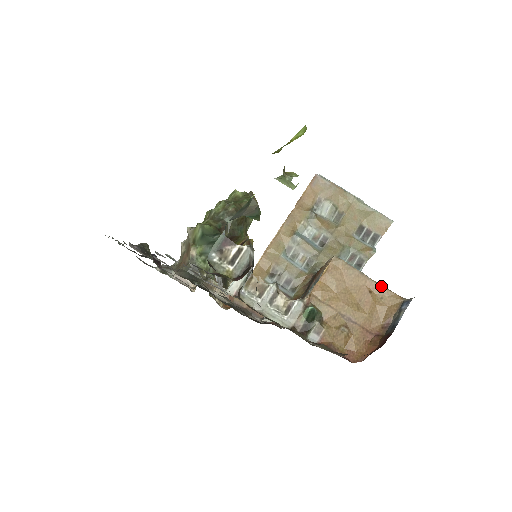
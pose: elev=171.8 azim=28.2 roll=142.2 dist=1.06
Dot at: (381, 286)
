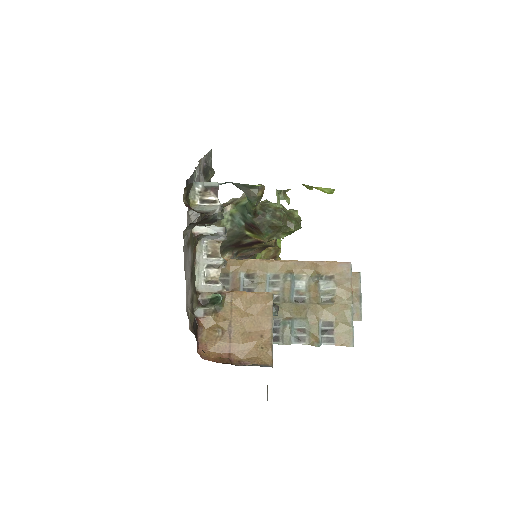
Dot at: (271, 342)
